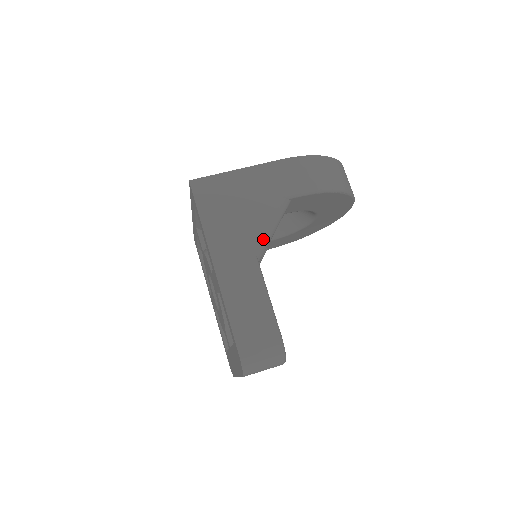
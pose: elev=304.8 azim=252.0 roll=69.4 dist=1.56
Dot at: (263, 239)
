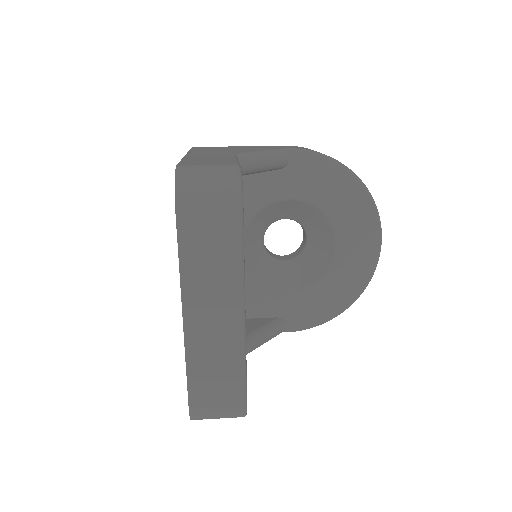
Dot at: (248, 153)
